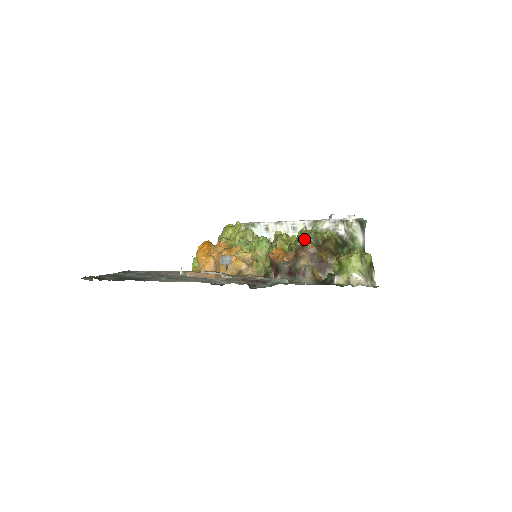
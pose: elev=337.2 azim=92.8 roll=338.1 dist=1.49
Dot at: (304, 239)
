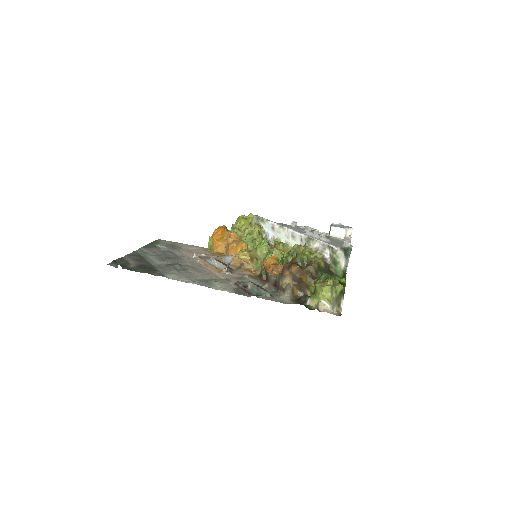
Dot at: (295, 254)
